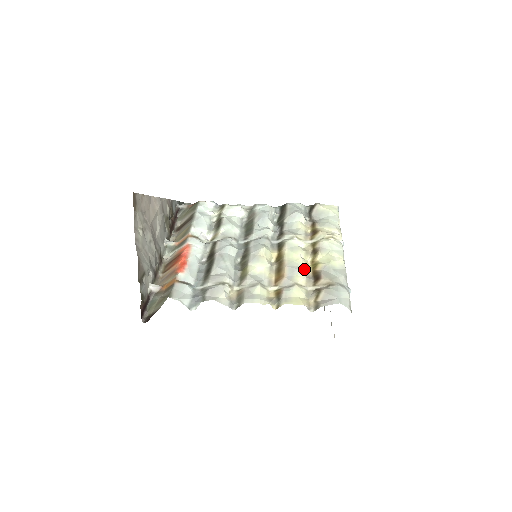
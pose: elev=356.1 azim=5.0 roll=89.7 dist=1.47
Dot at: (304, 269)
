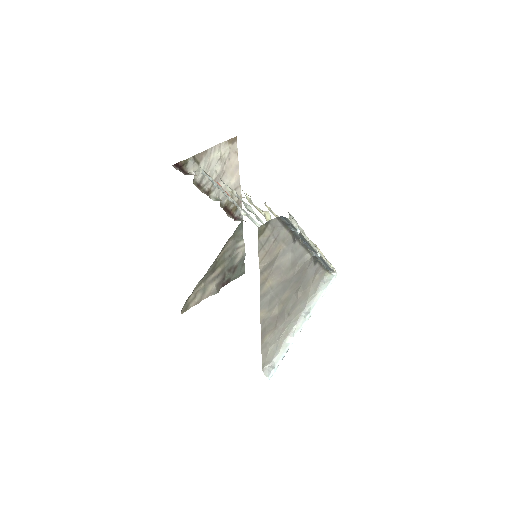
Dot at: occluded
